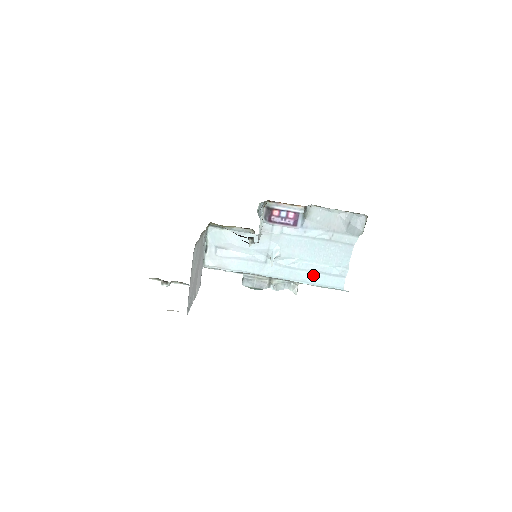
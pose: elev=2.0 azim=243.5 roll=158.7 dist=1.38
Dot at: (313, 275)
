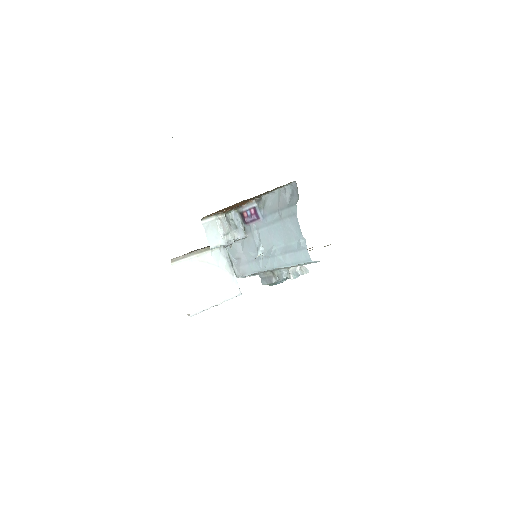
Dot at: (288, 256)
